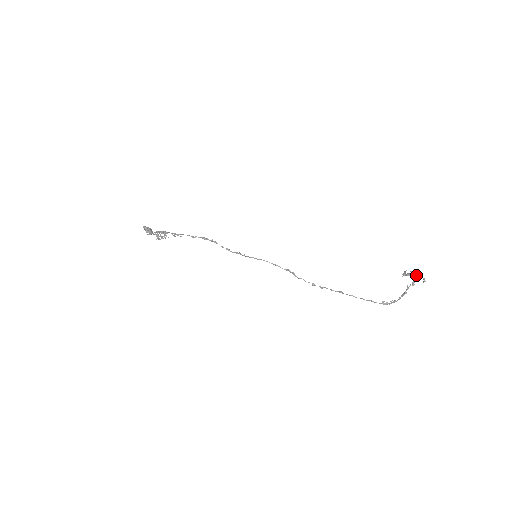
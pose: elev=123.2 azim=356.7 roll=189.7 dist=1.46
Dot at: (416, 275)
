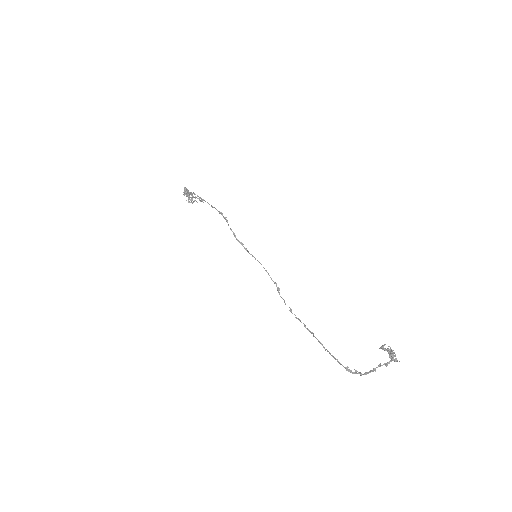
Dot at: (392, 352)
